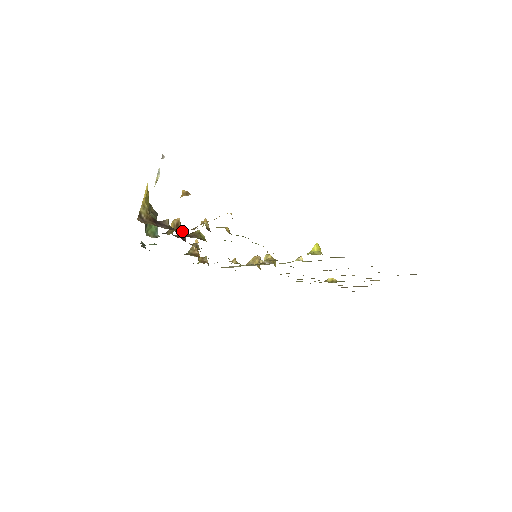
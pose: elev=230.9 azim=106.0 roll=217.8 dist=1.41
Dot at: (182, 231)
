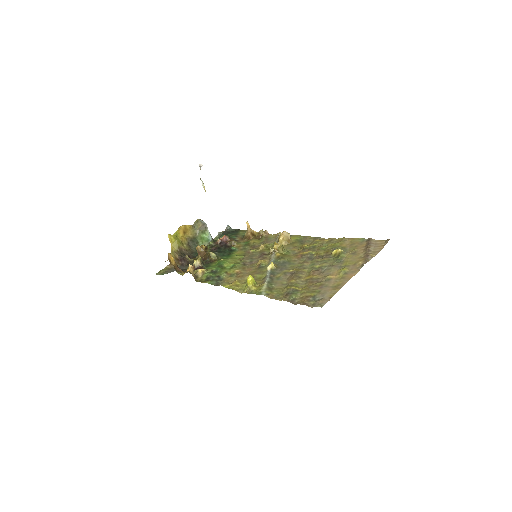
Dot at: (203, 254)
